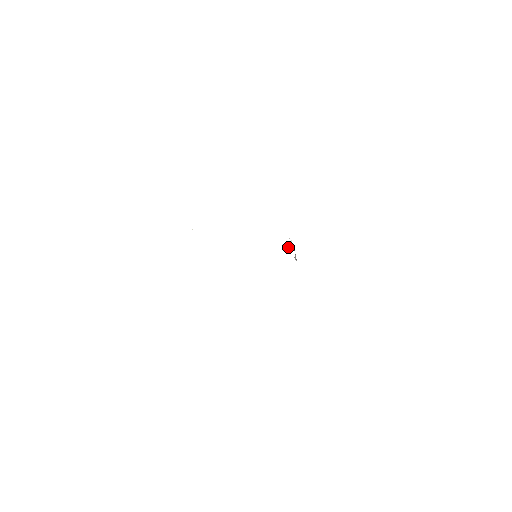
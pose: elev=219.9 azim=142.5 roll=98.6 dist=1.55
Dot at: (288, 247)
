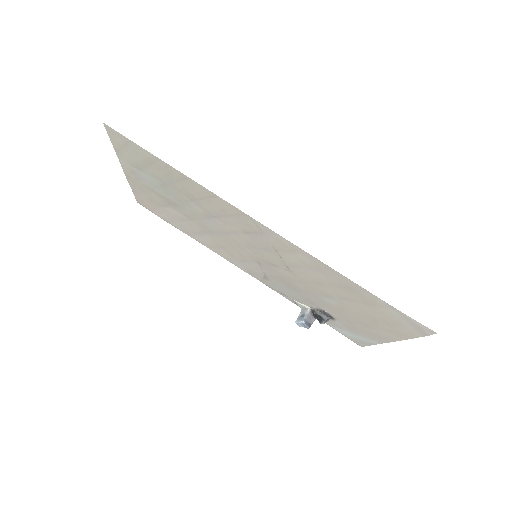
Dot at: (303, 315)
